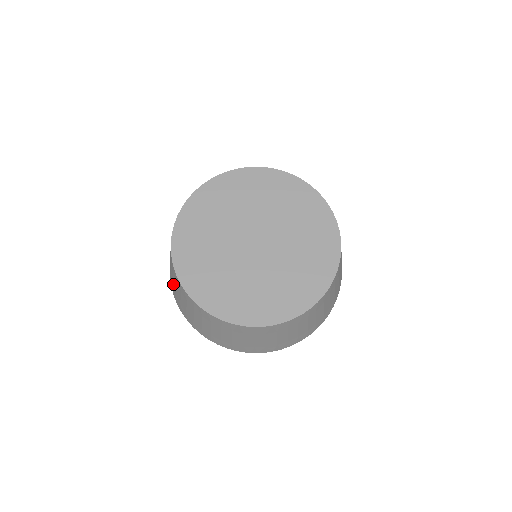
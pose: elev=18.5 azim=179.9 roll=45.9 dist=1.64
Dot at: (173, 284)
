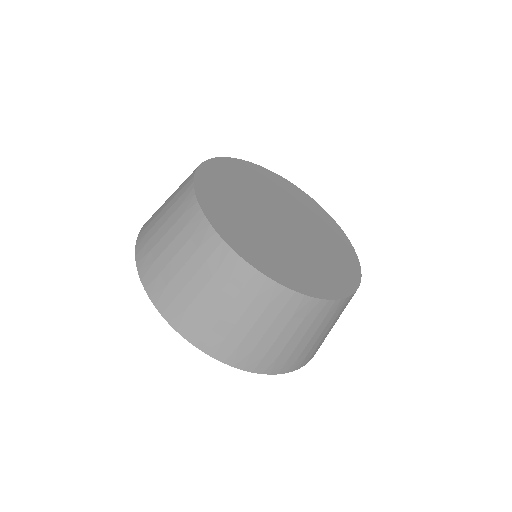
Dot at: (159, 244)
